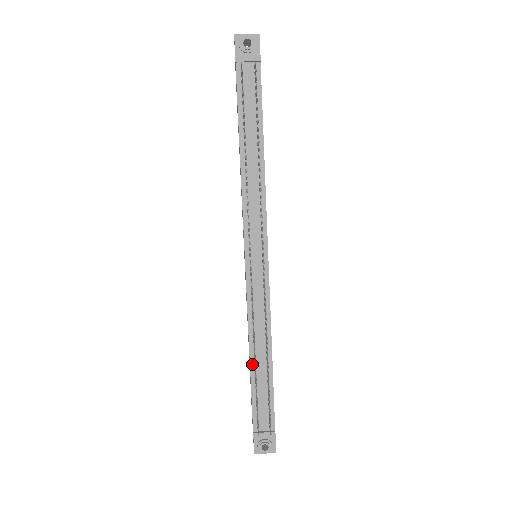
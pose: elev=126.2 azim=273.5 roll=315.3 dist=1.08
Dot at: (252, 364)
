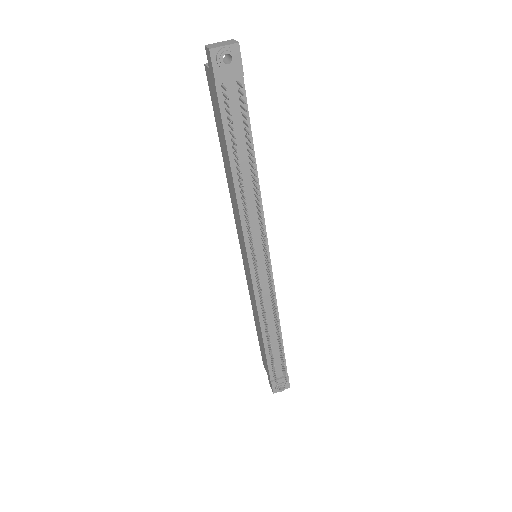
Dot at: (265, 340)
